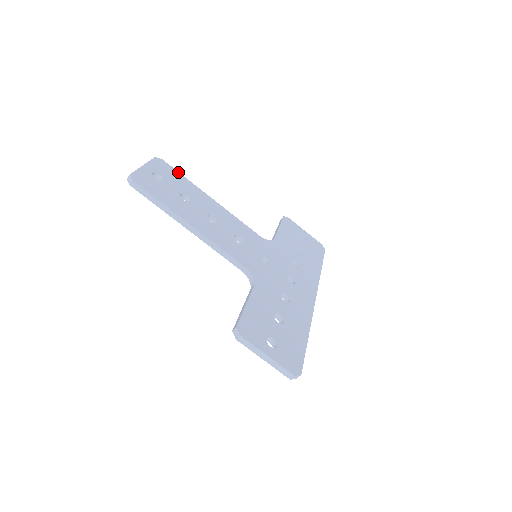
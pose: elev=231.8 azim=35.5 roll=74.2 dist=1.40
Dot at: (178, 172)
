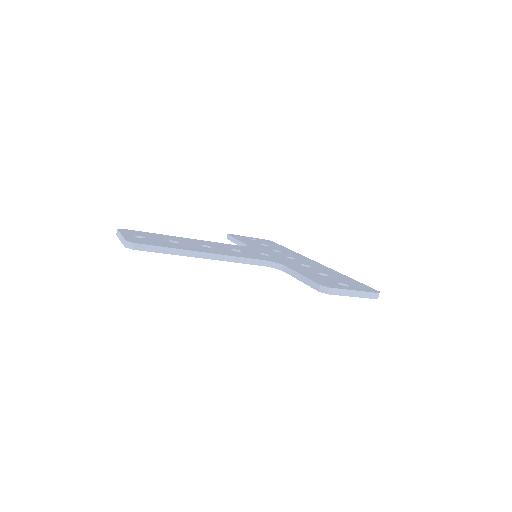
Dot at: (143, 232)
